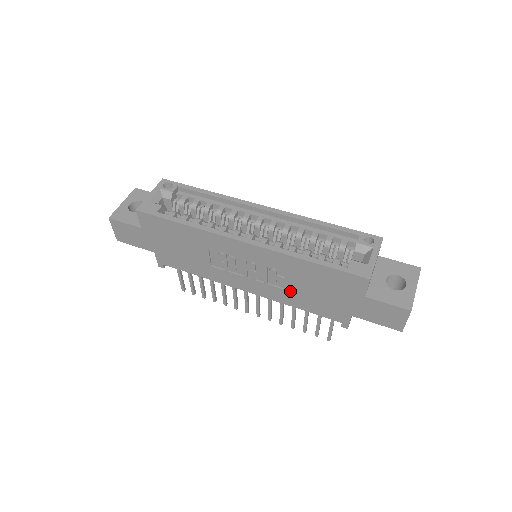
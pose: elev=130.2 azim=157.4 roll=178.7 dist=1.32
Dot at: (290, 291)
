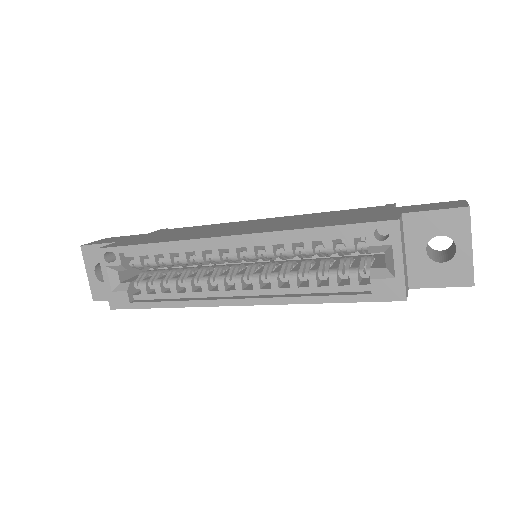
Dot at: occluded
